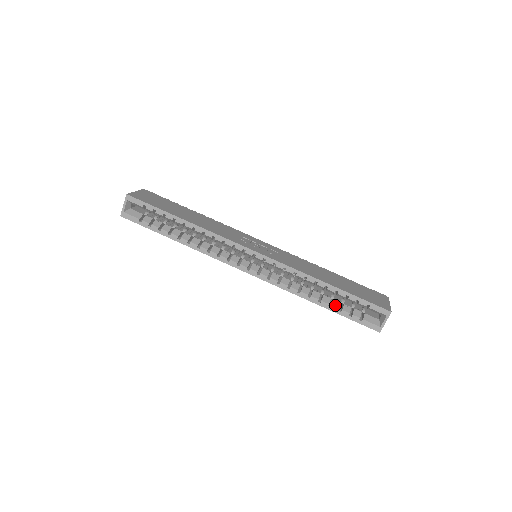
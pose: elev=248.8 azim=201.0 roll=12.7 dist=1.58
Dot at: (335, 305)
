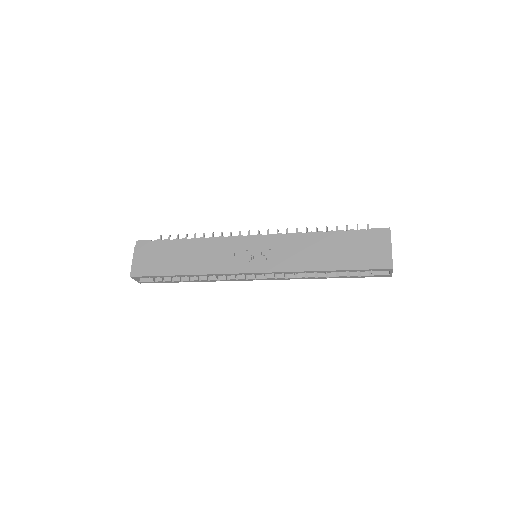
Dot at: (342, 275)
